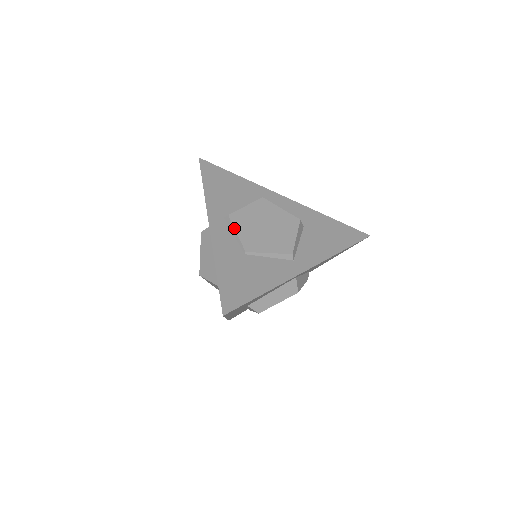
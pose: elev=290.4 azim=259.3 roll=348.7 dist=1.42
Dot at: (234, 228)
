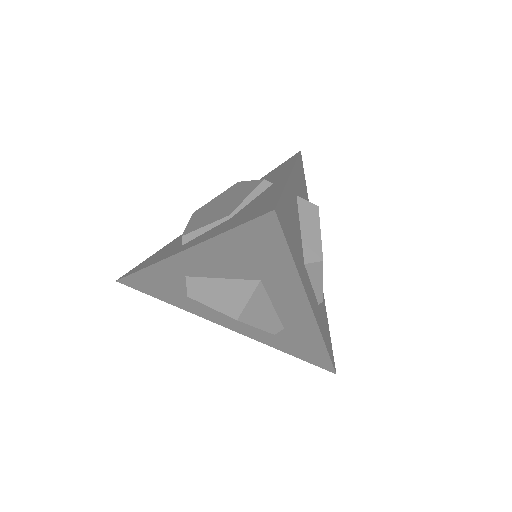
Dot at: (197, 229)
